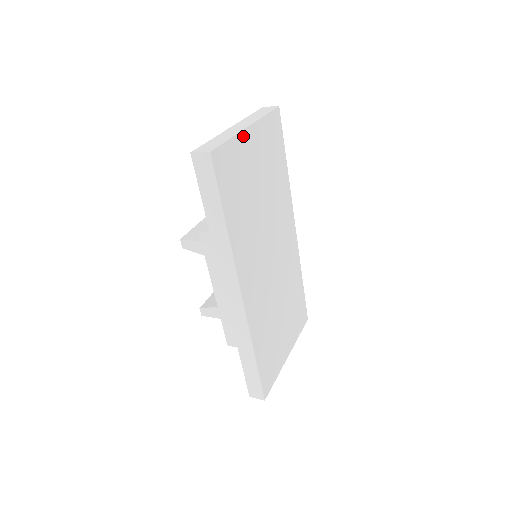
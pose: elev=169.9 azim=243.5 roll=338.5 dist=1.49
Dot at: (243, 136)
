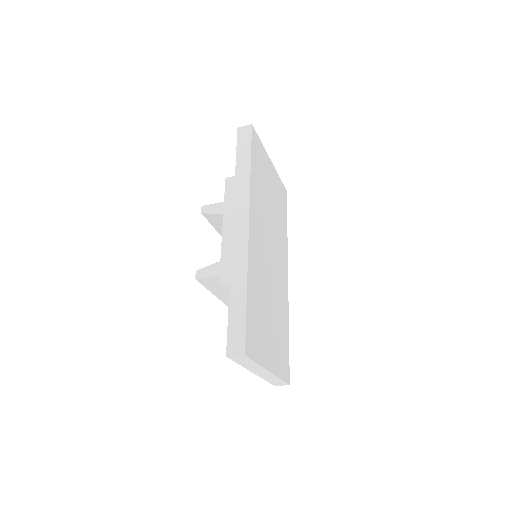
Dot at: (267, 157)
